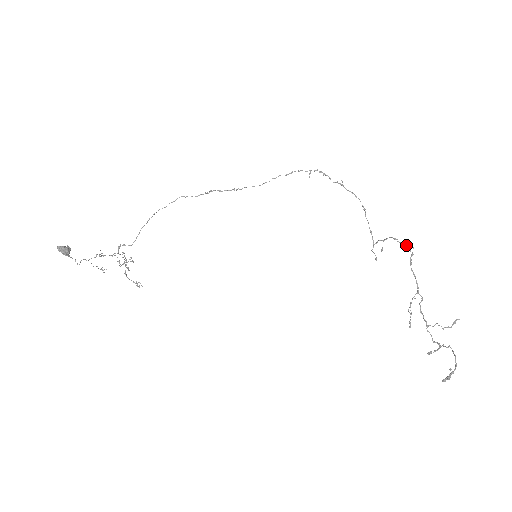
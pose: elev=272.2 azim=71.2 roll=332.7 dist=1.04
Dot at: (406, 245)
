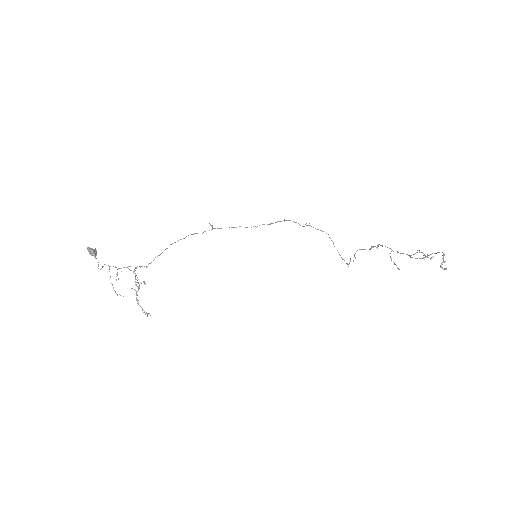
Dot at: (371, 246)
